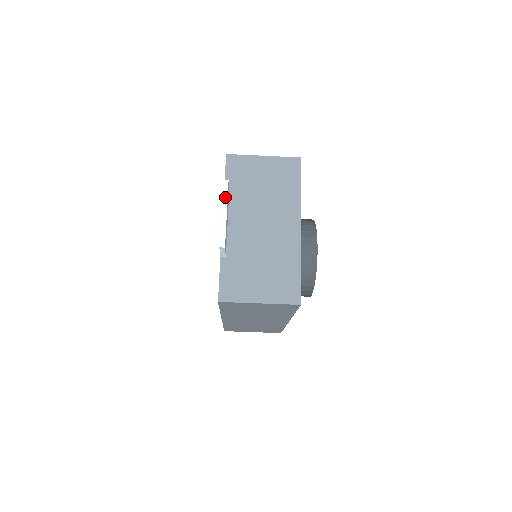
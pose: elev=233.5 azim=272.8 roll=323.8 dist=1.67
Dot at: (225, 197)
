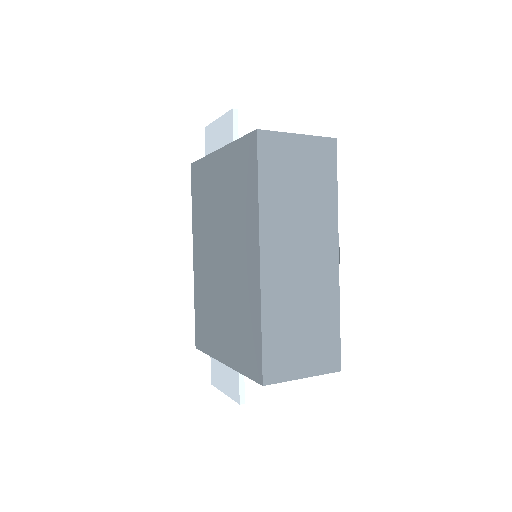
Dot at: occluded
